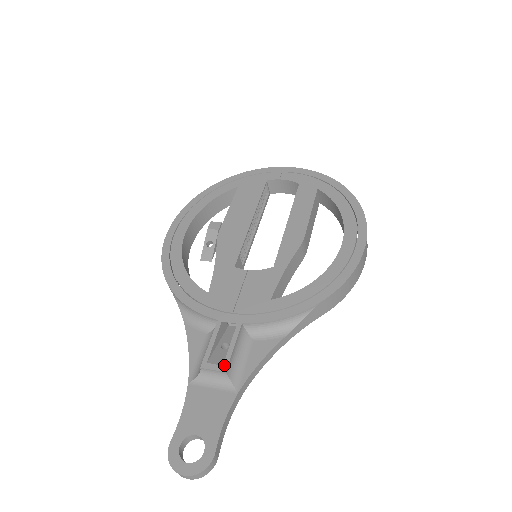
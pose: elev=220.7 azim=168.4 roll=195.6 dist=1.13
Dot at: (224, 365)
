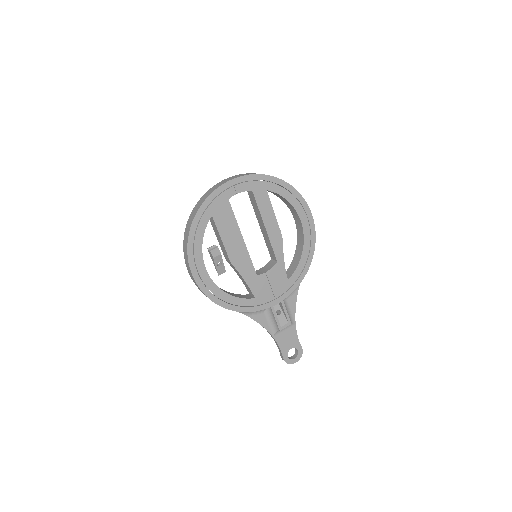
Dot at: (289, 322)
